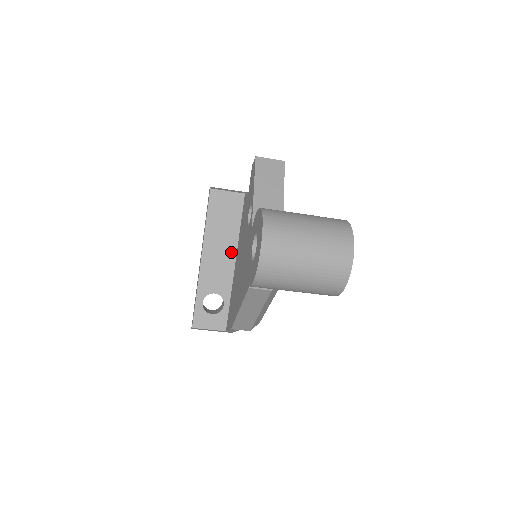
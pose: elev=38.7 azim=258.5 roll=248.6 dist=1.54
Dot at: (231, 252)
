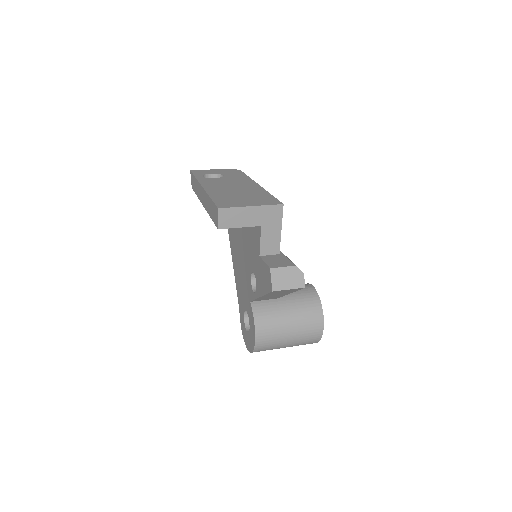
Dot at: occluded
